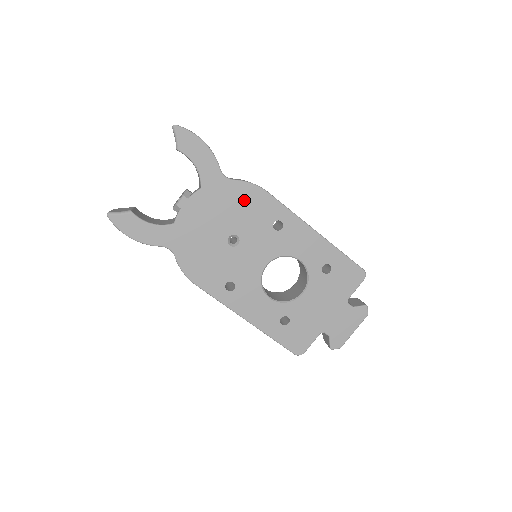
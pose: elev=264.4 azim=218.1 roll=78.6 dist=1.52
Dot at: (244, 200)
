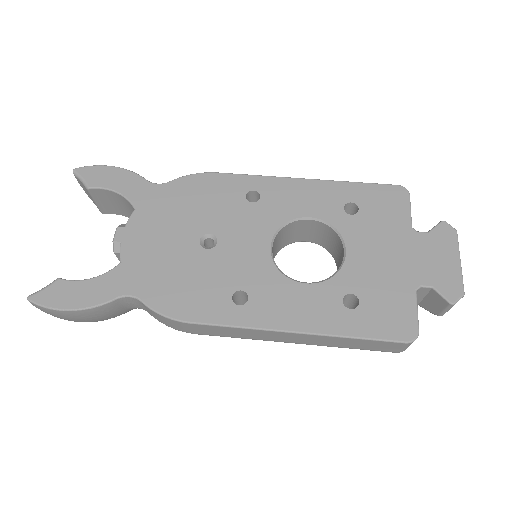
Dot at: (194, 194)
